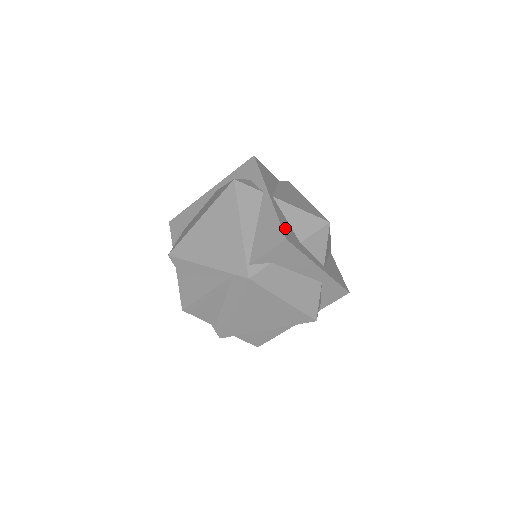
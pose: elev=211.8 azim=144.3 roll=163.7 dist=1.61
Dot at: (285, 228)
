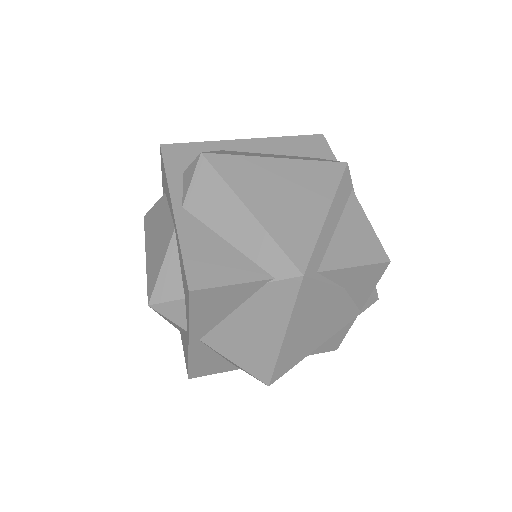
Dot at: (198, 367)
